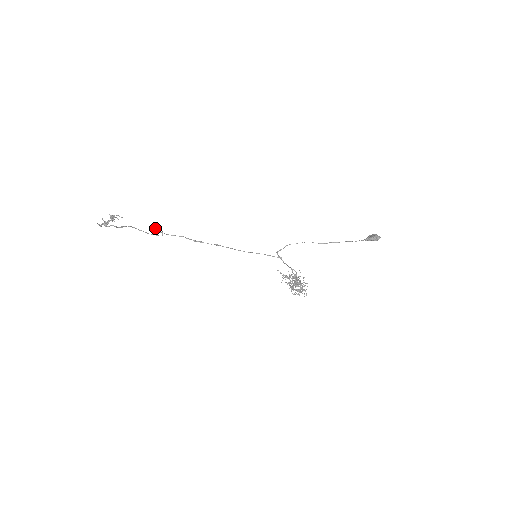
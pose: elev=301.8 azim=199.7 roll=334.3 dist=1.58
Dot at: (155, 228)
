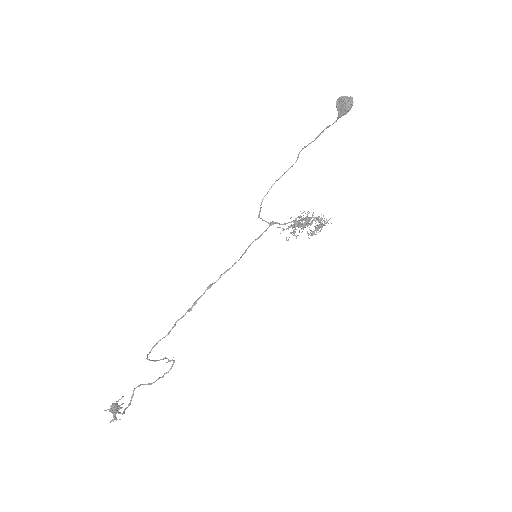
Dot at: occluded
